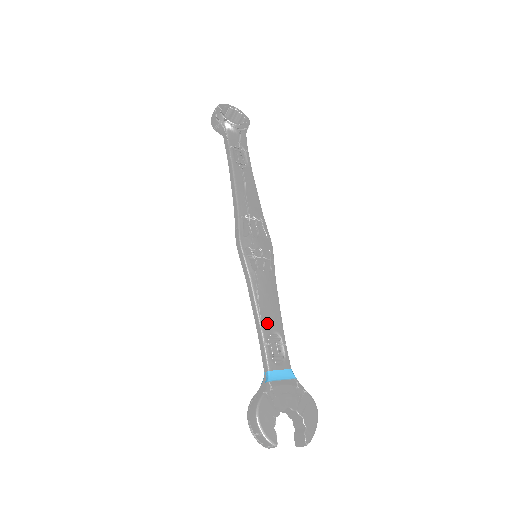
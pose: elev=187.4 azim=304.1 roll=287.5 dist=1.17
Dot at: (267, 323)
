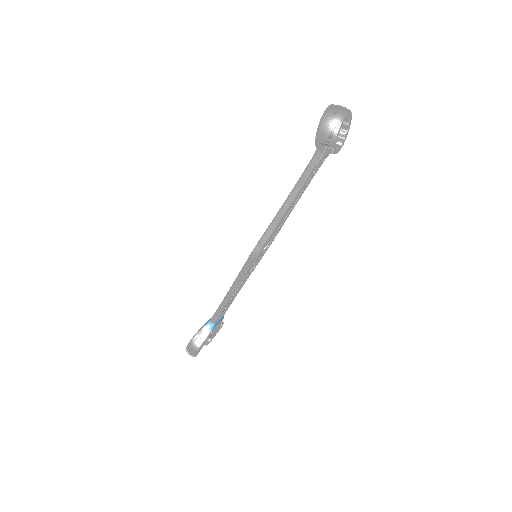
Dot at: occluded
